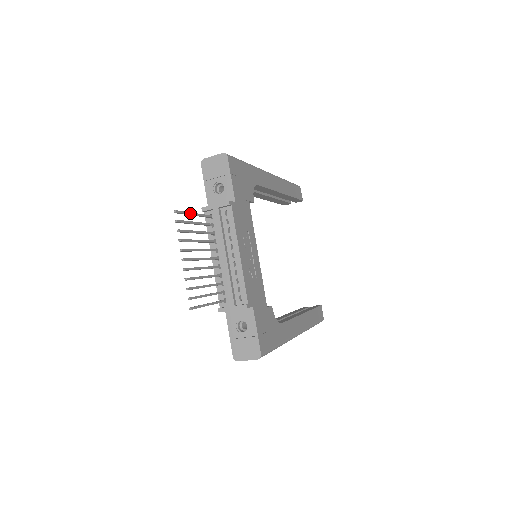
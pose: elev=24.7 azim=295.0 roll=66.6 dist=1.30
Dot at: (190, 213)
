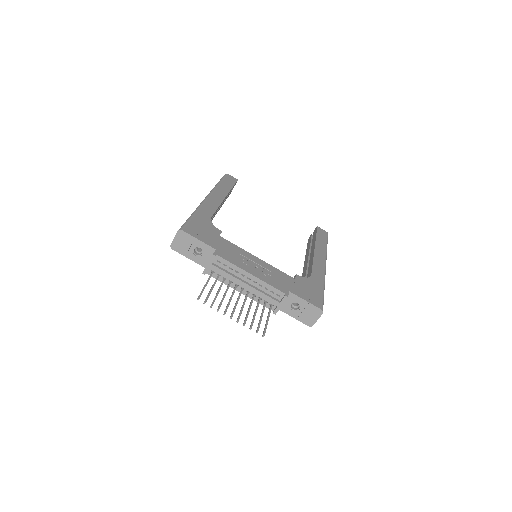
Dot at: (204, 288)
